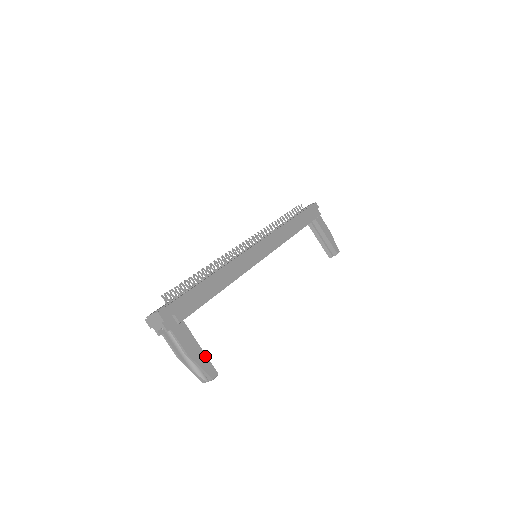
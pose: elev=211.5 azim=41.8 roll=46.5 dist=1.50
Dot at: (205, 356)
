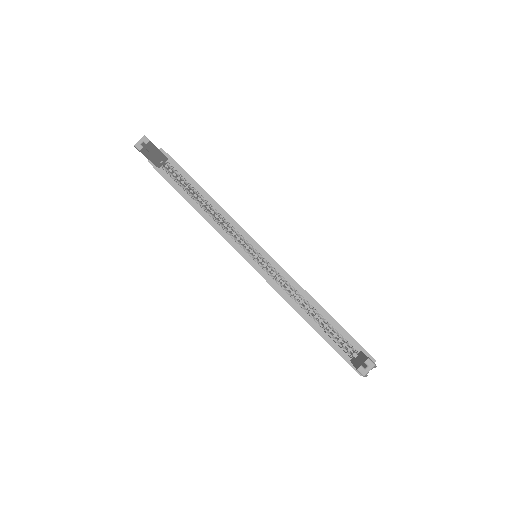
Dot at: (156, 147)
